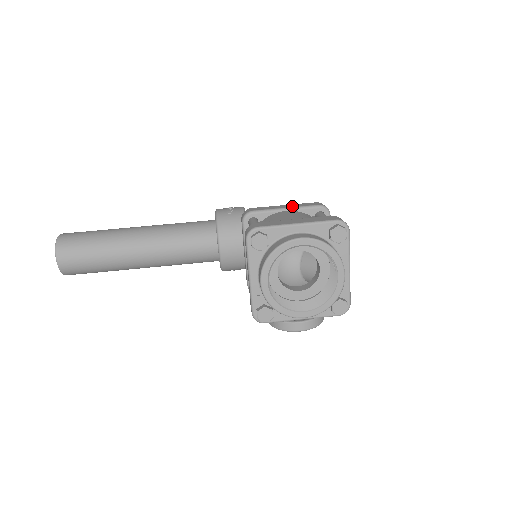
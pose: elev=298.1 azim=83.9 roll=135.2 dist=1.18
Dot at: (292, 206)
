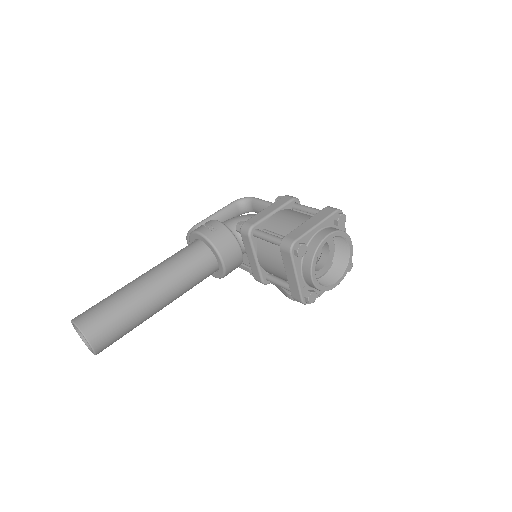
Dot at: (275, 207)
